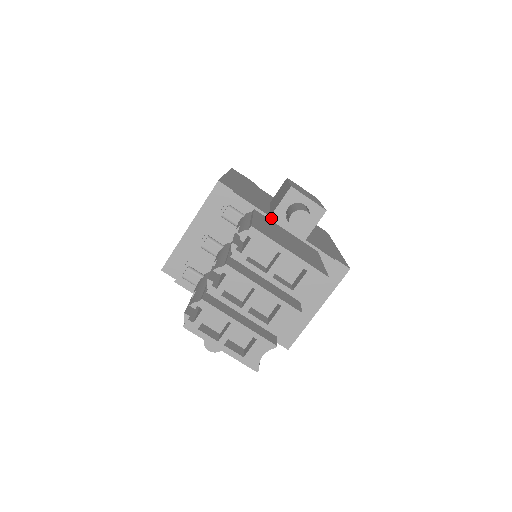
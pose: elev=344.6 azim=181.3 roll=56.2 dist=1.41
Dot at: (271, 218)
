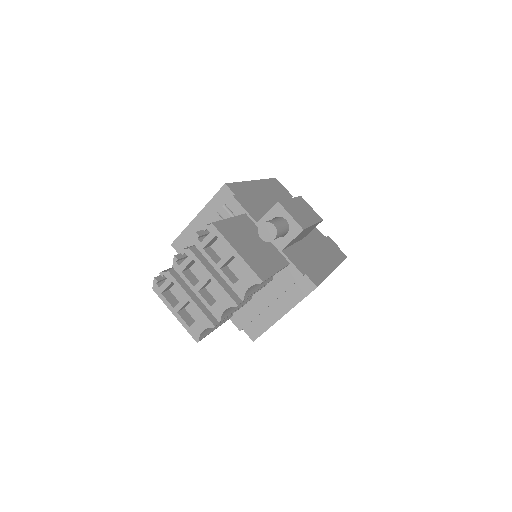
Dot at: (257, 224)
